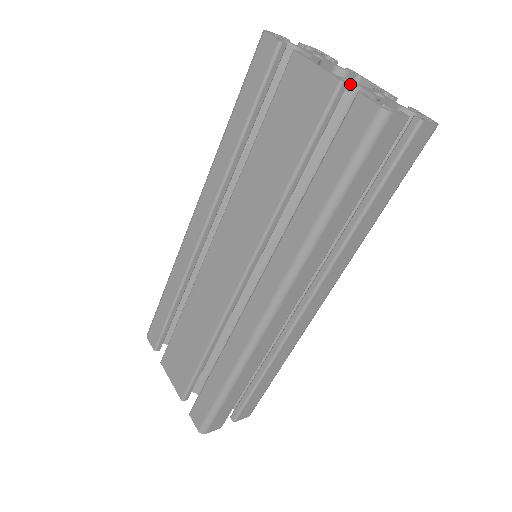
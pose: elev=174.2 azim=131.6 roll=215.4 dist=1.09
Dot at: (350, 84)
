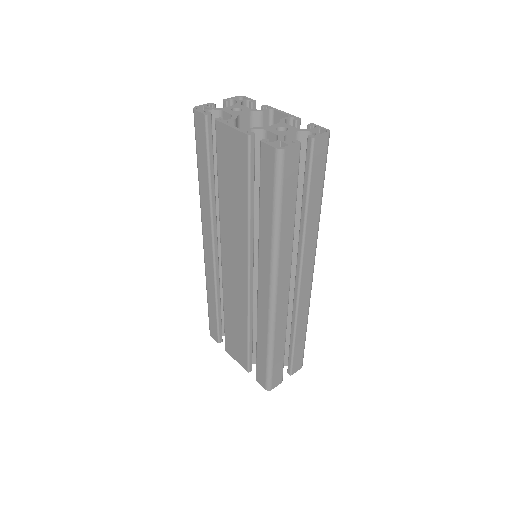
Dot at: (258, 131)
